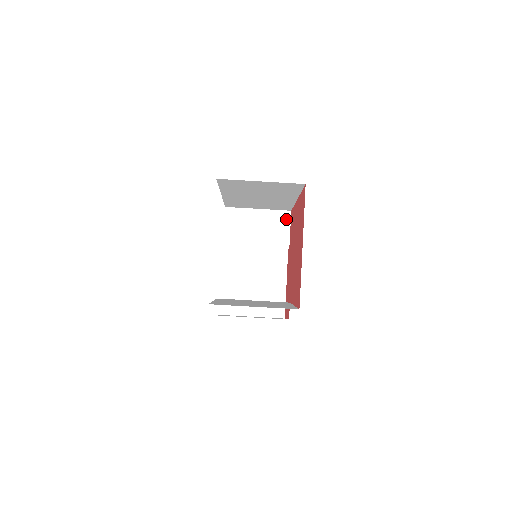
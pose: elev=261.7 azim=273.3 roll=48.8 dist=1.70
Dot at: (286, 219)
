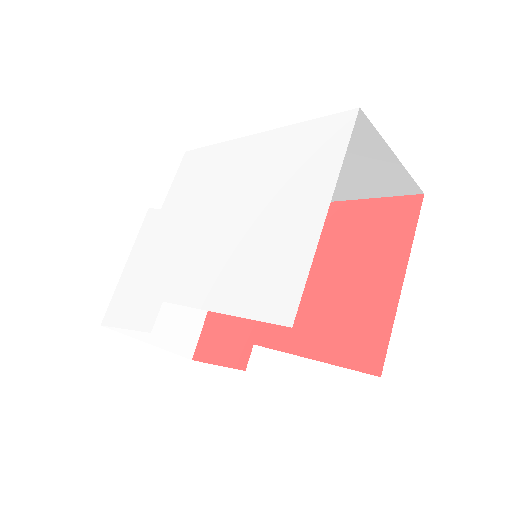
Dot at: occluded
